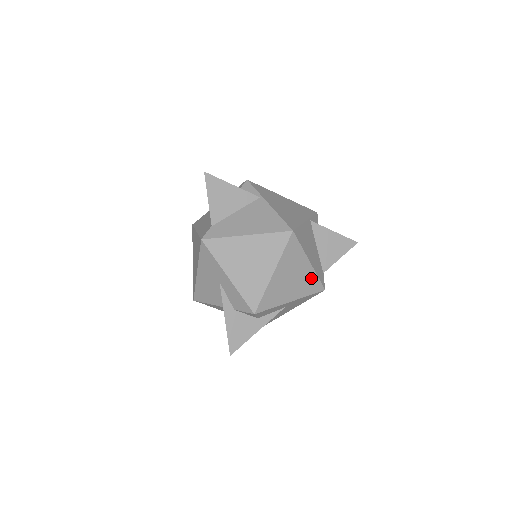
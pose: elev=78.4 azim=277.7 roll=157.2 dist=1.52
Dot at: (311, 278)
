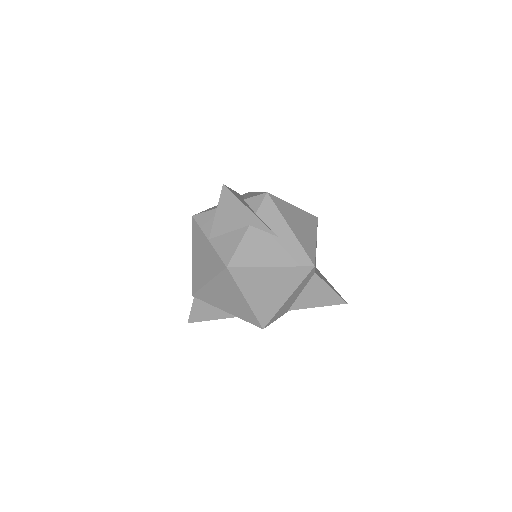
Dot at: (311, 246)
